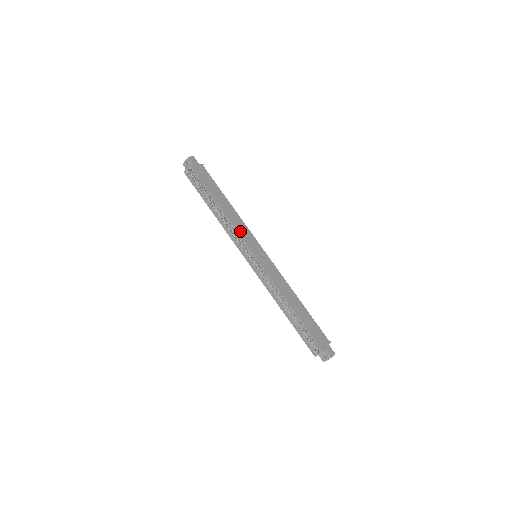
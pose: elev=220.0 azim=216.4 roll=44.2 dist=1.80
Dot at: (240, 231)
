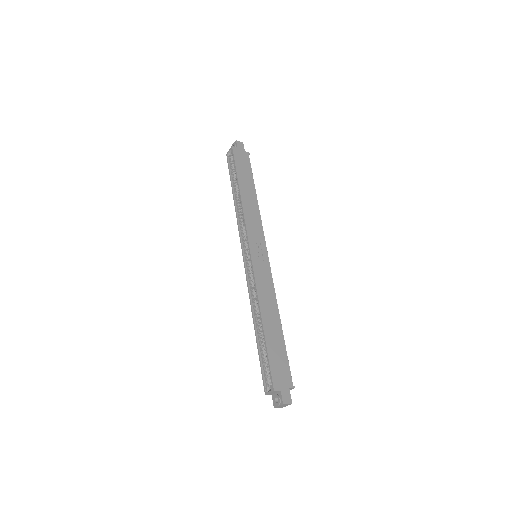
Dot at: (249, 222)
